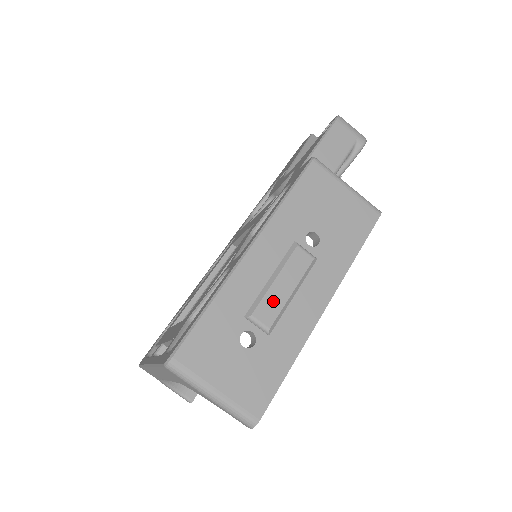
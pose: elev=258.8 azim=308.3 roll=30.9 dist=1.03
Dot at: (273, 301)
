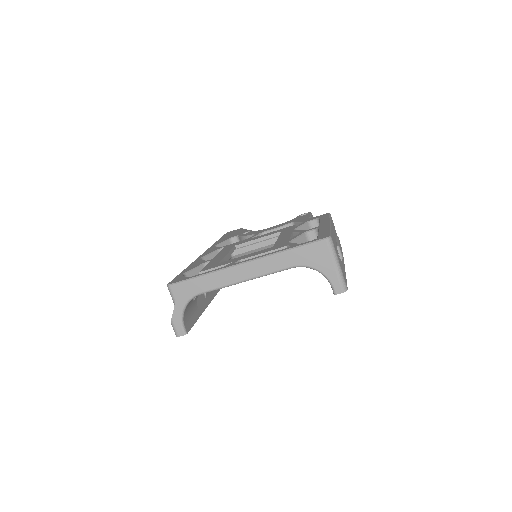
Dot at: occluded
